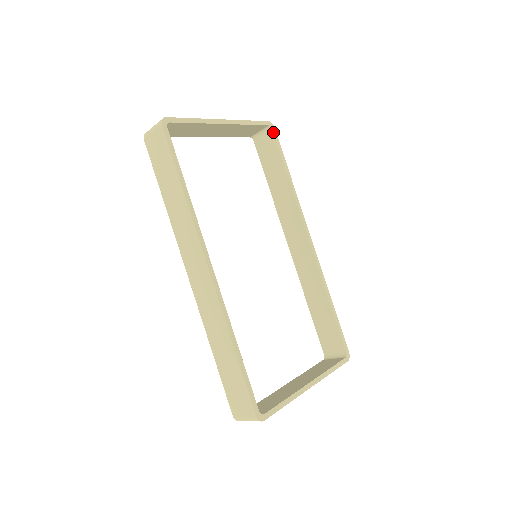
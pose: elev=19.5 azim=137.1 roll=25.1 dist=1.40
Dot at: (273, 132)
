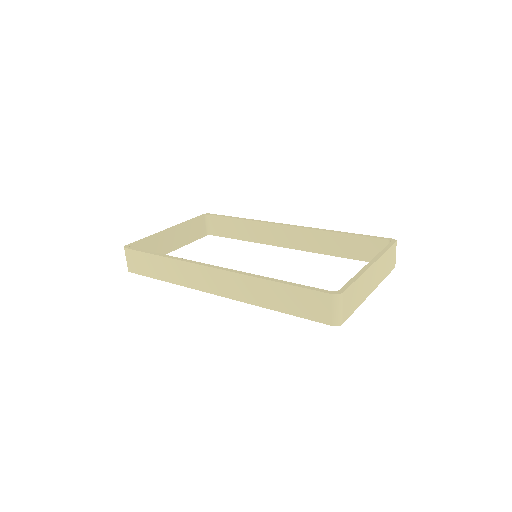
Dot at: (211, 215)
